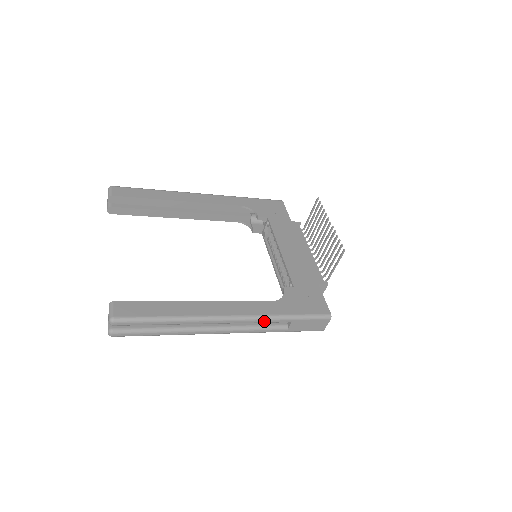
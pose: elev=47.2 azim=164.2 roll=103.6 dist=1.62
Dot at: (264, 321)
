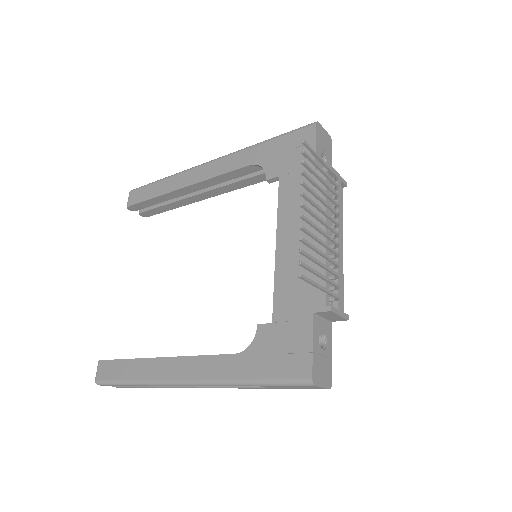
Dot at: (223, 385)
